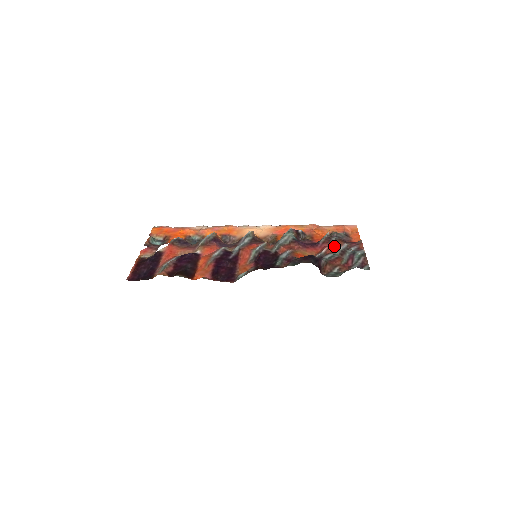
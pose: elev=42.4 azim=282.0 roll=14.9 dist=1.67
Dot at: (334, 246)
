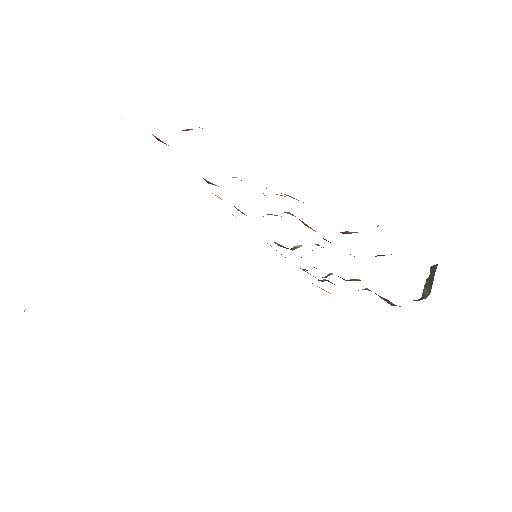
Dot at: occluded
